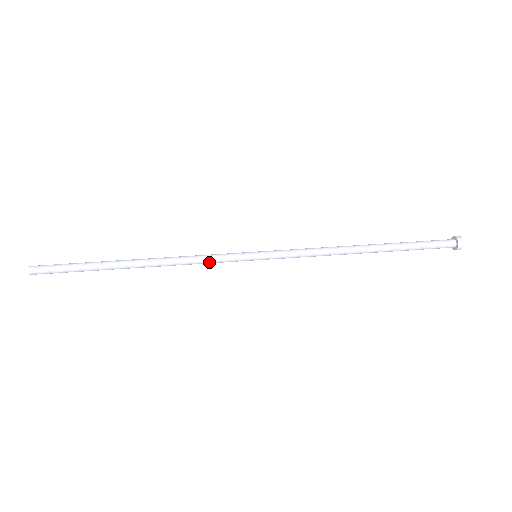
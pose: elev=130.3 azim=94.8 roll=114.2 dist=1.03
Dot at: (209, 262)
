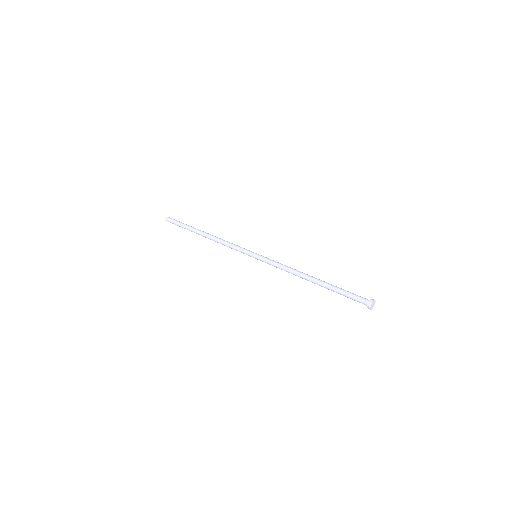
Dot at: (234, 249)
